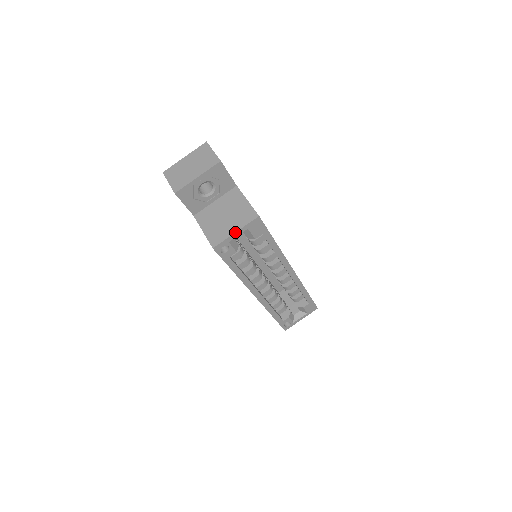
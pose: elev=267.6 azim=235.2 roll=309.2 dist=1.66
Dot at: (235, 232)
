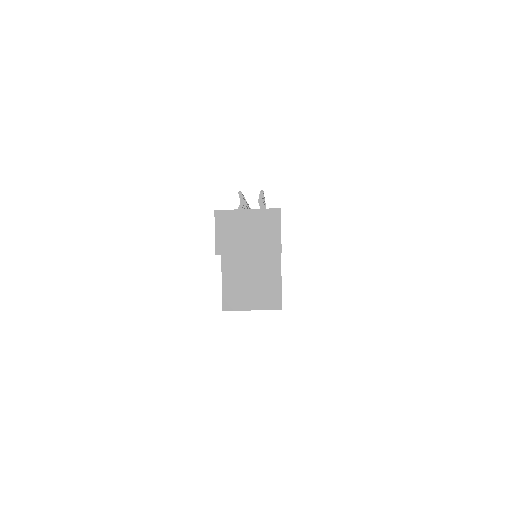
Dot at: occluded
